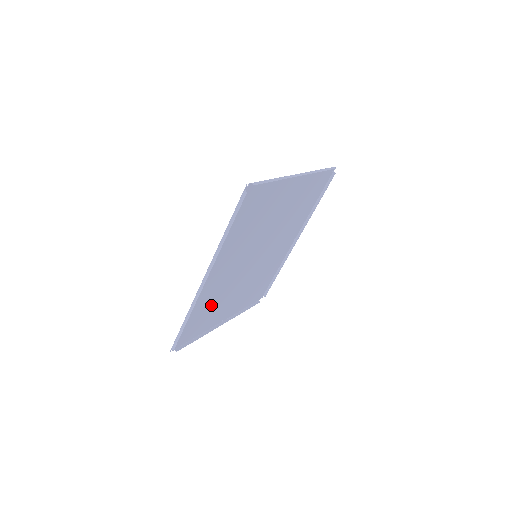
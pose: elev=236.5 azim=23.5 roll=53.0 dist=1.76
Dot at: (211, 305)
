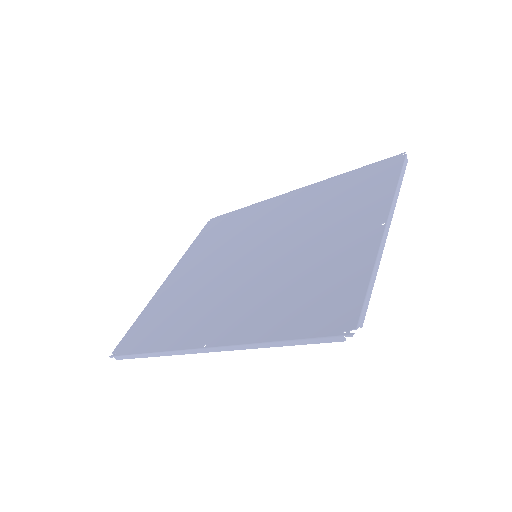
Dot at: (178, 309)
